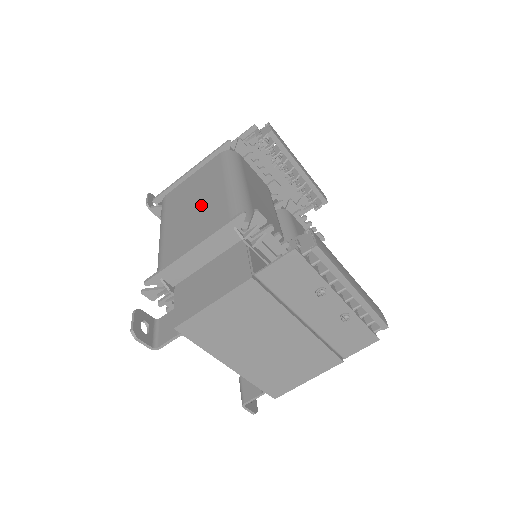
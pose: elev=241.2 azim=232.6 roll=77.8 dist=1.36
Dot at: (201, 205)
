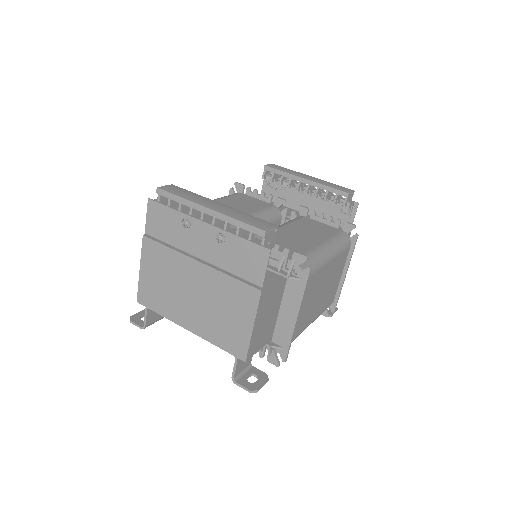
Dot at: occluded
